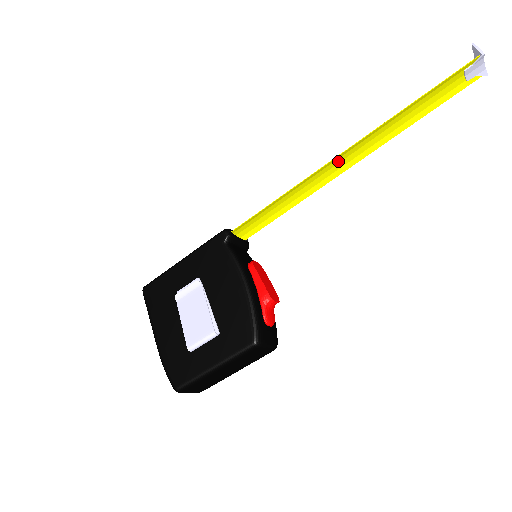
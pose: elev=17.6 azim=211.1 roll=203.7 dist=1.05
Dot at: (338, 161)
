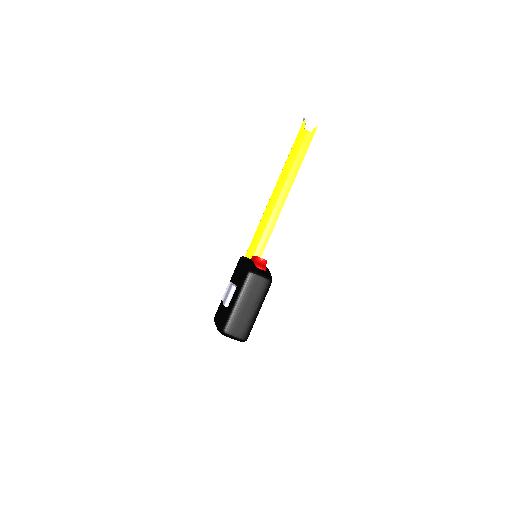
Dot at: (278, 195)
